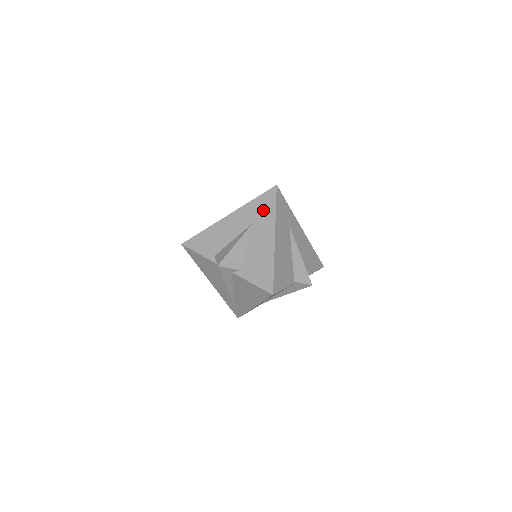
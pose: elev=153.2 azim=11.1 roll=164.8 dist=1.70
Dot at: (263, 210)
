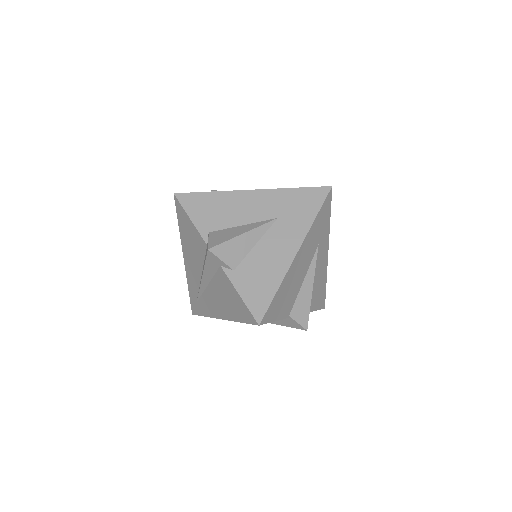
Dot at: (300, 208)
